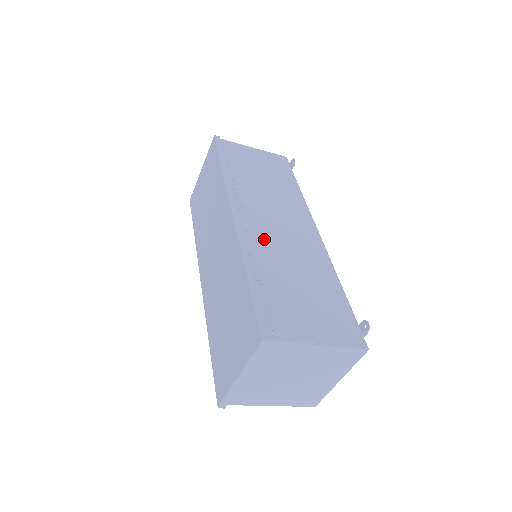
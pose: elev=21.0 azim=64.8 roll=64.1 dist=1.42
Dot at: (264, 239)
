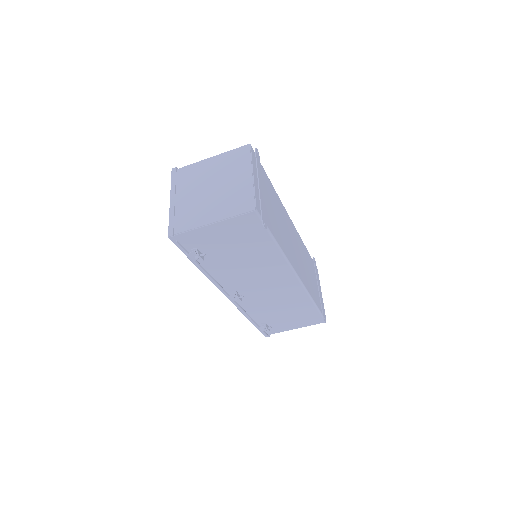
Dot at: occluded
